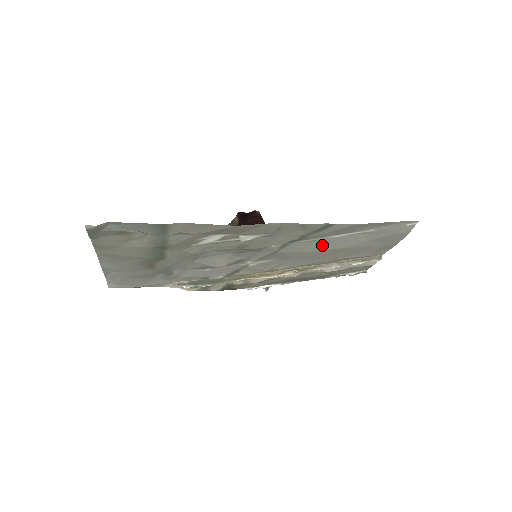
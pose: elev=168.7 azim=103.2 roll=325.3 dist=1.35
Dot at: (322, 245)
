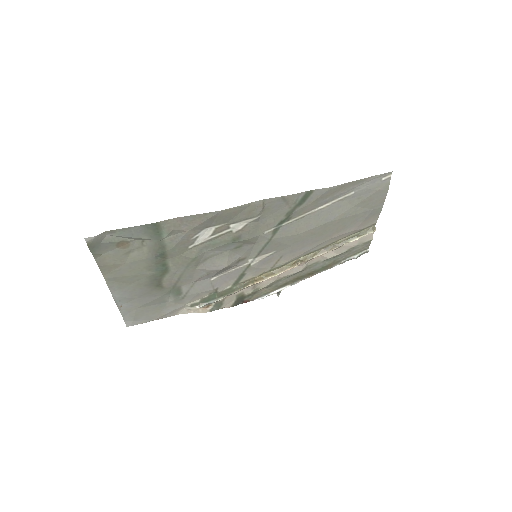
Dot at: (311, 222)
